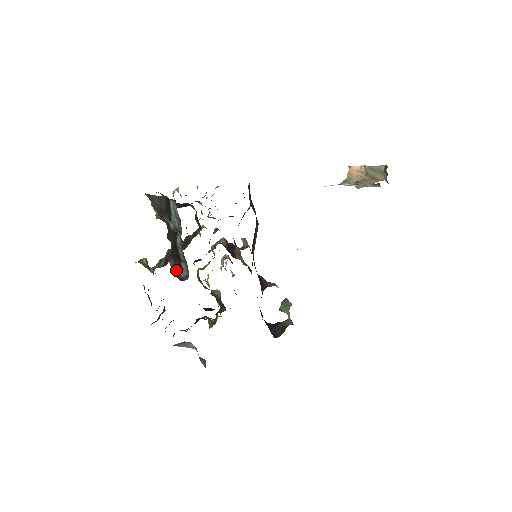
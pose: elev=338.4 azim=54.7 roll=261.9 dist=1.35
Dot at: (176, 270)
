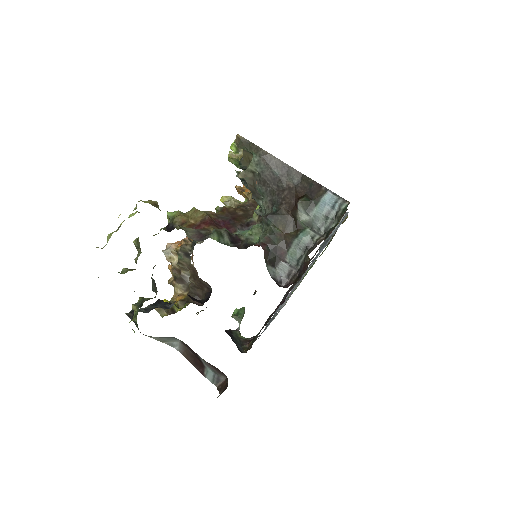
Dot at: (269, 266)
